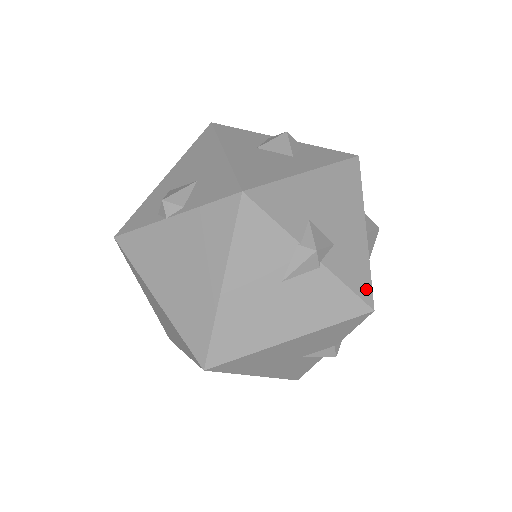
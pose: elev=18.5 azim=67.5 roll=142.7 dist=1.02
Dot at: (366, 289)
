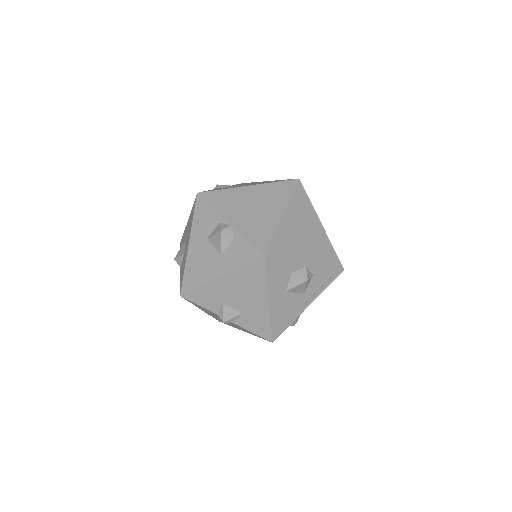
Dot at: (266, 333)
